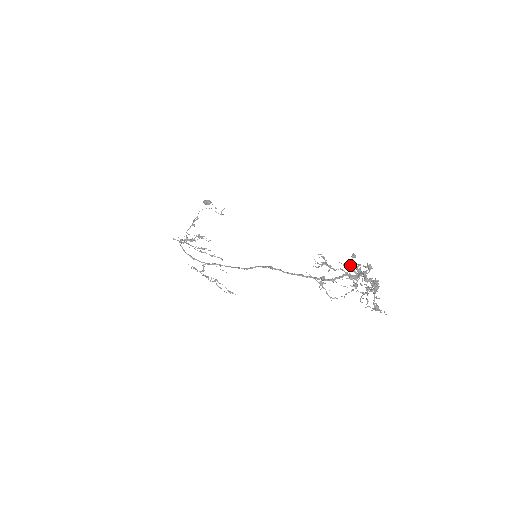
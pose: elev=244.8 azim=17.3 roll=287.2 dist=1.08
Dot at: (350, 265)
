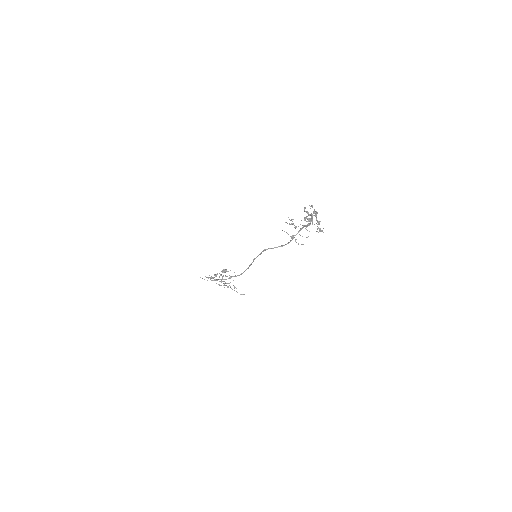
Dot at: occluded
